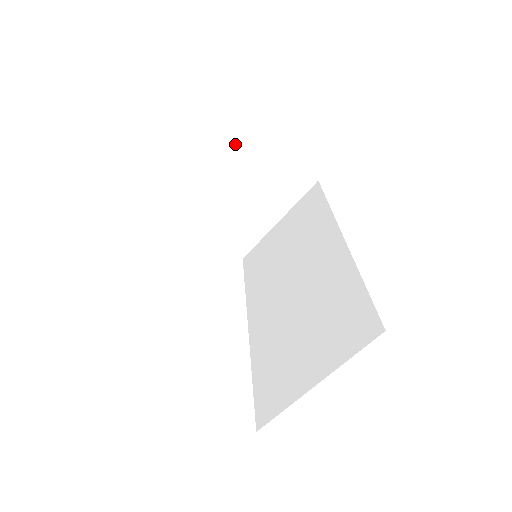
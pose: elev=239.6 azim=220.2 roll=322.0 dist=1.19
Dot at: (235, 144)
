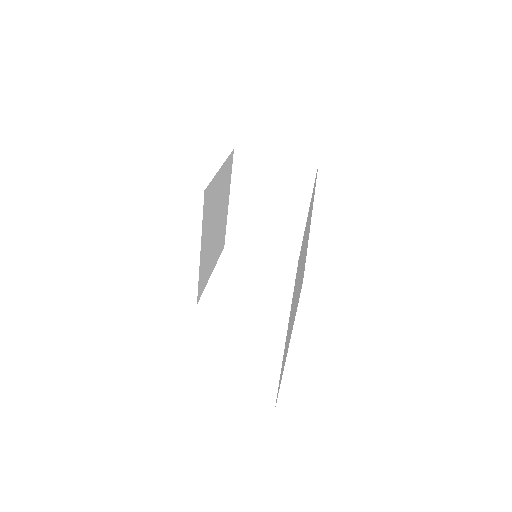
Dot at: (232, 169)
